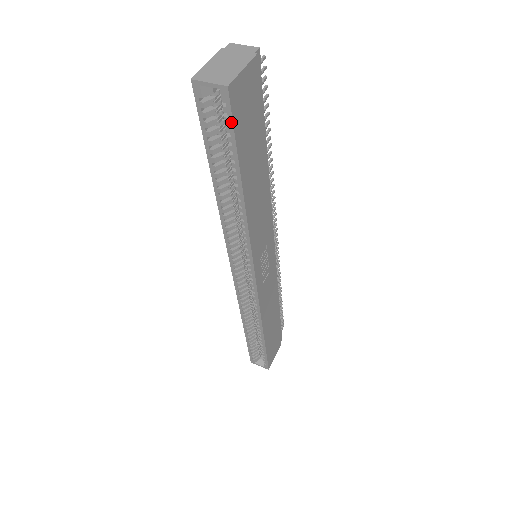
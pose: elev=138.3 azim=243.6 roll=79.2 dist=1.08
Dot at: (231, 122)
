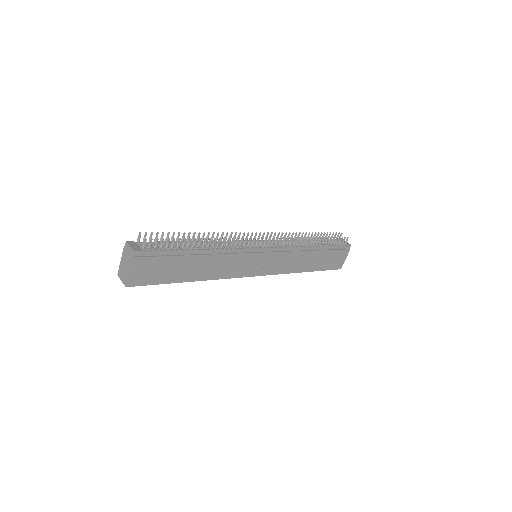
Dot at: (145, 285)
